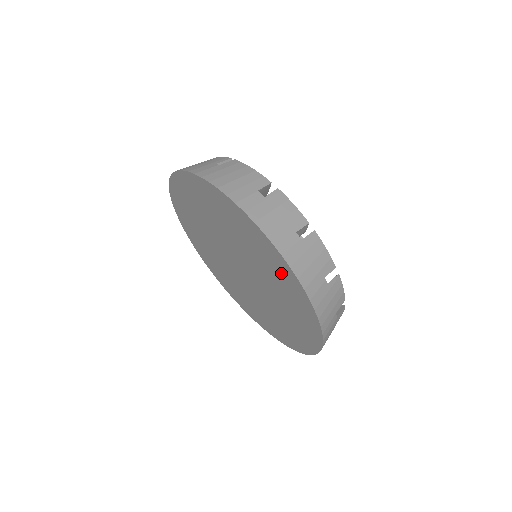
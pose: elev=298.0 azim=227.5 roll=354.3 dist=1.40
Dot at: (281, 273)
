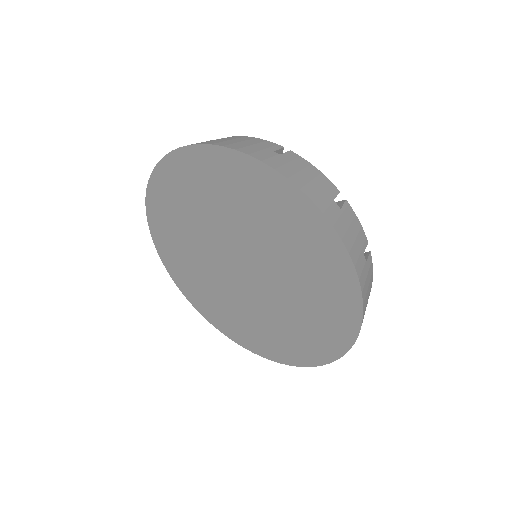
Dot at: (334, 293)
